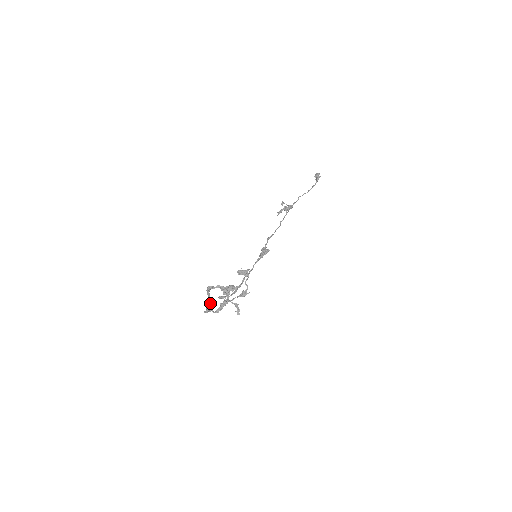
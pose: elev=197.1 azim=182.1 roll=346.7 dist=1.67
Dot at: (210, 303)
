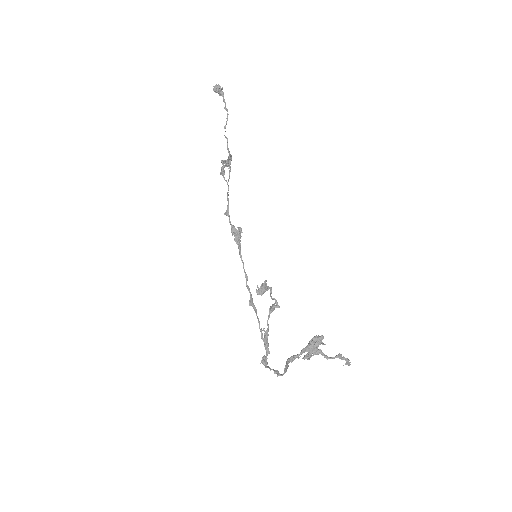
Dot at: (287, 367)
